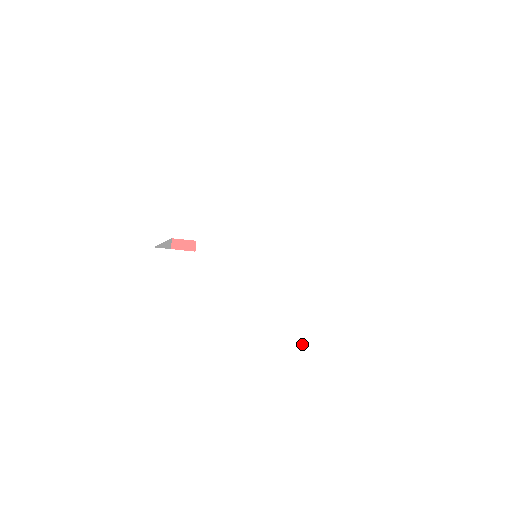
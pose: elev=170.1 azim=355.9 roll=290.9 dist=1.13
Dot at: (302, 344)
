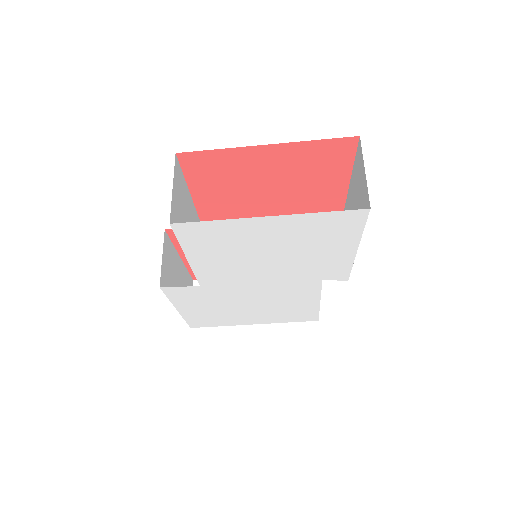
Dot at: (307, 309)
